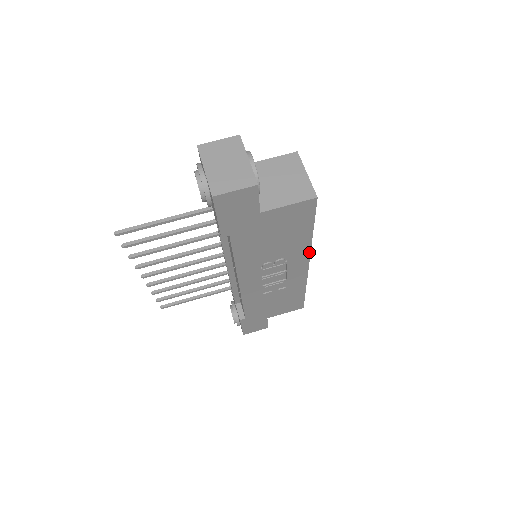
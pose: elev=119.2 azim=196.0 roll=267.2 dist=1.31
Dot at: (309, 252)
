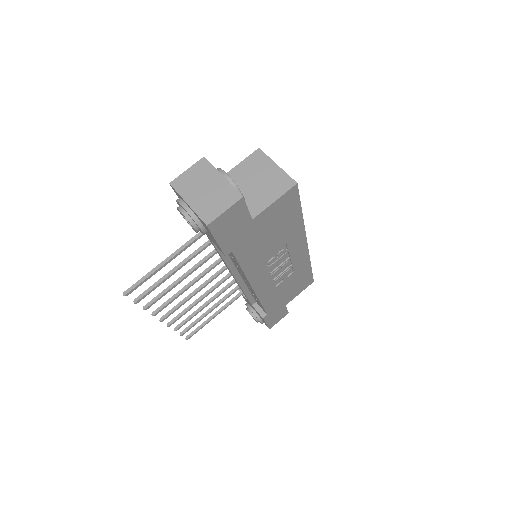
Dot at: (304, 233)
